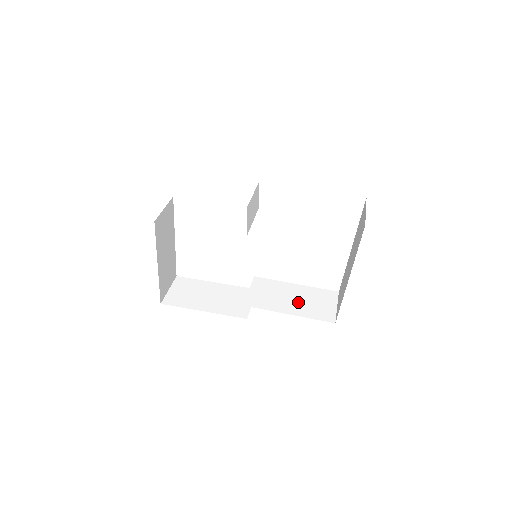
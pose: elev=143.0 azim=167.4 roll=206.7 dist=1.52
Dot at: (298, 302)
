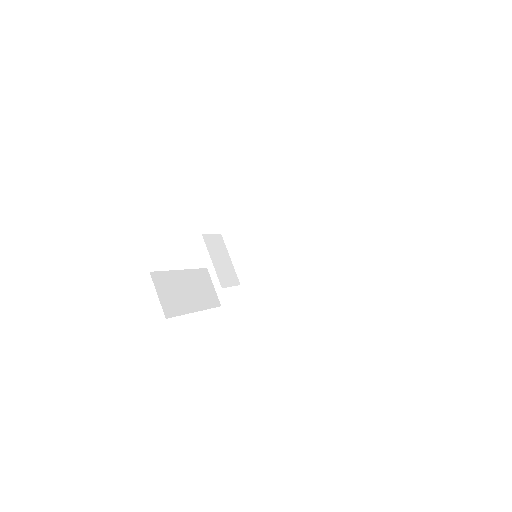
Dot at: (318, 240)
